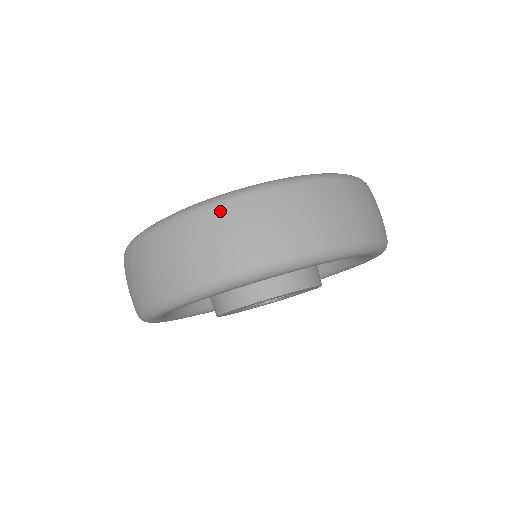
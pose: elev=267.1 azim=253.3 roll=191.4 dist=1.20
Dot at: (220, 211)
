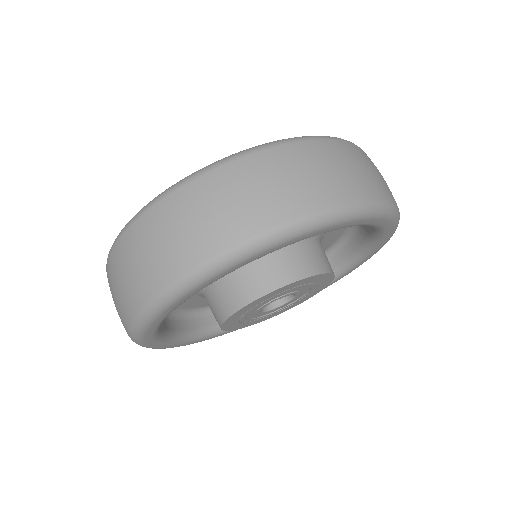
Dot at: (112, 258)
